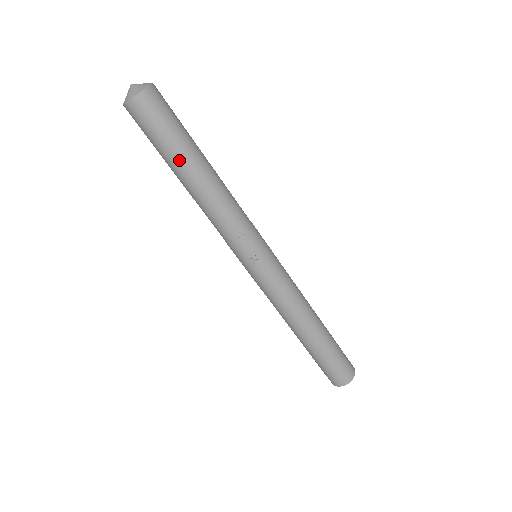
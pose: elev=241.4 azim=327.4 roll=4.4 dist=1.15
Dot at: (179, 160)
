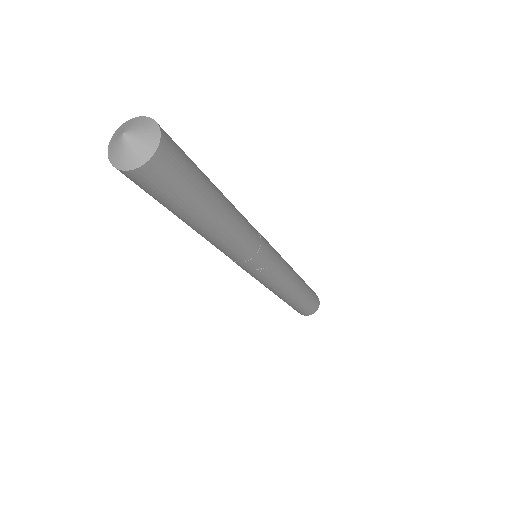
Dot at: (196, 215)
